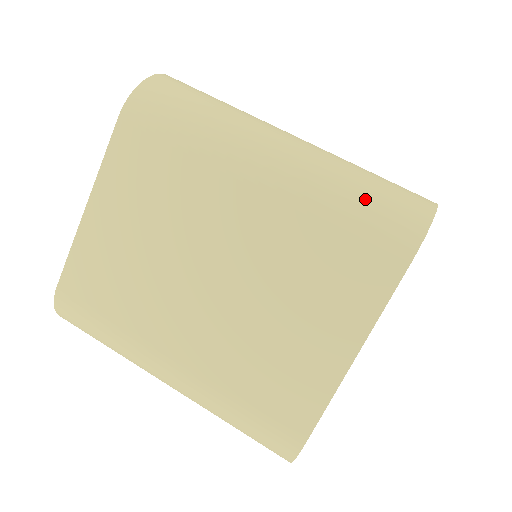
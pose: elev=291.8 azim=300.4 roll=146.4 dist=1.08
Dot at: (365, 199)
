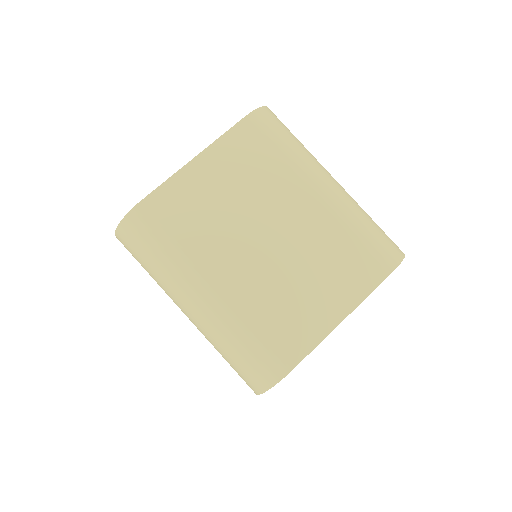
Dot at: (235, 360)
